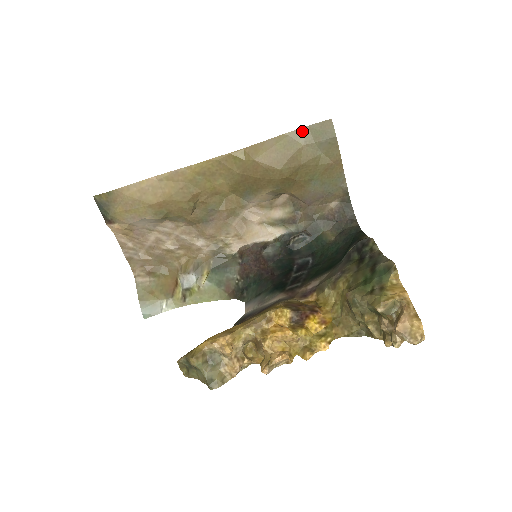
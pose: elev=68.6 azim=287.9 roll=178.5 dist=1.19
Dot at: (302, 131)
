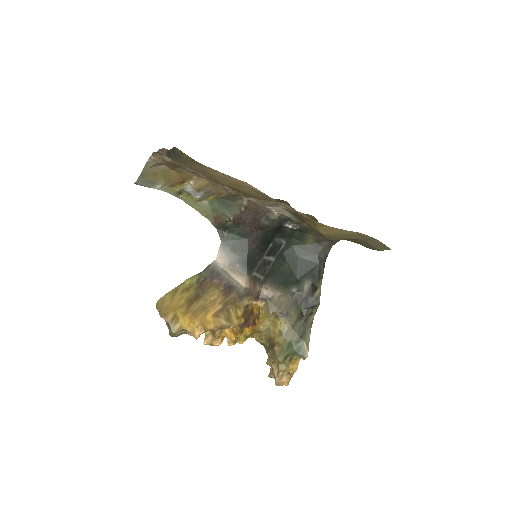
Dot at: (370, 238)
